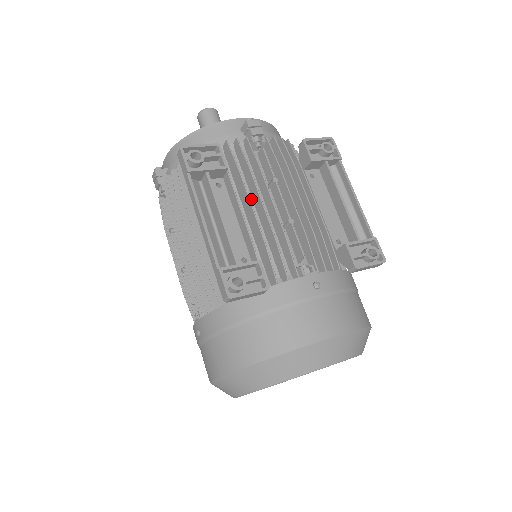
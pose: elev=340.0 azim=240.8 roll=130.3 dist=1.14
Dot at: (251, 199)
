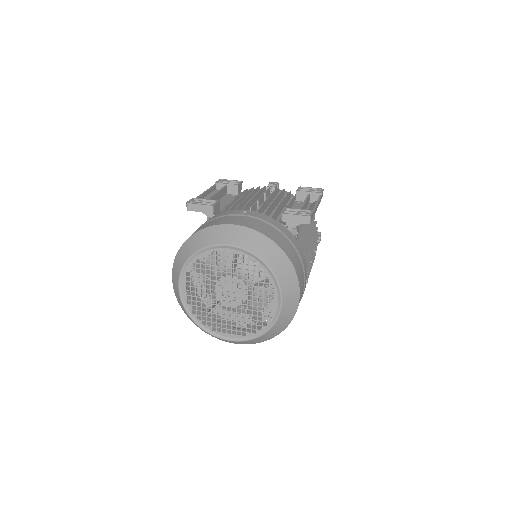
Dot at: occluded
